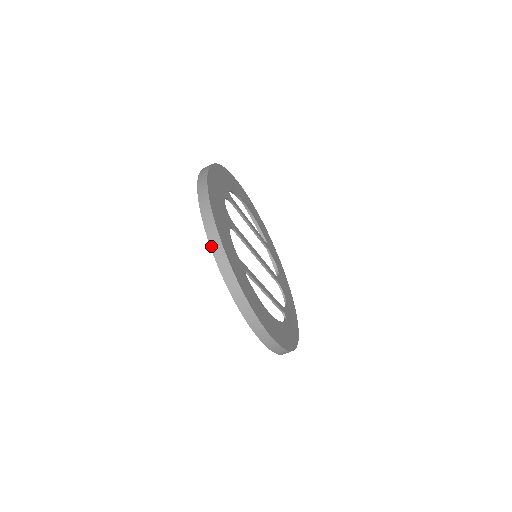
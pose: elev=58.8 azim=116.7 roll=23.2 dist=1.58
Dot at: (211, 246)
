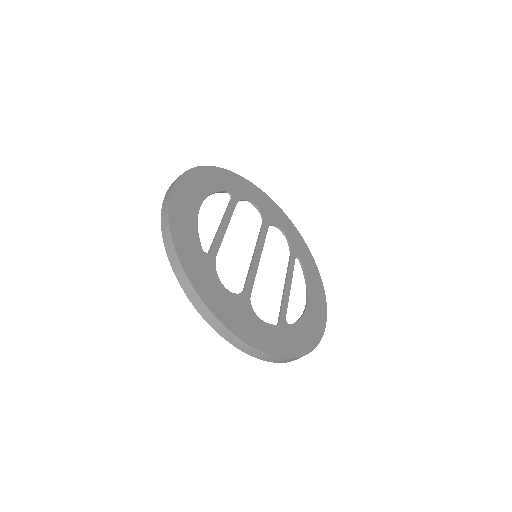
Dot at: occluded
